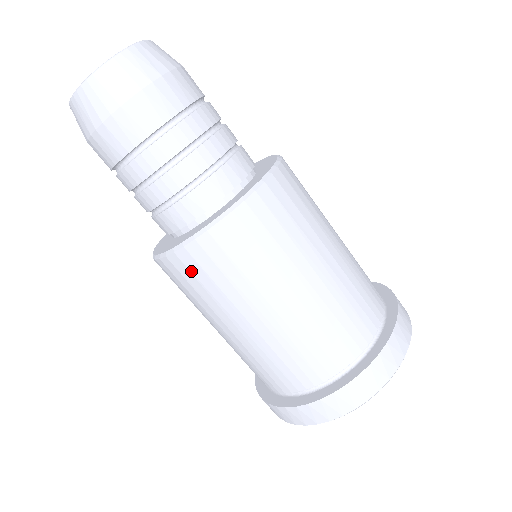
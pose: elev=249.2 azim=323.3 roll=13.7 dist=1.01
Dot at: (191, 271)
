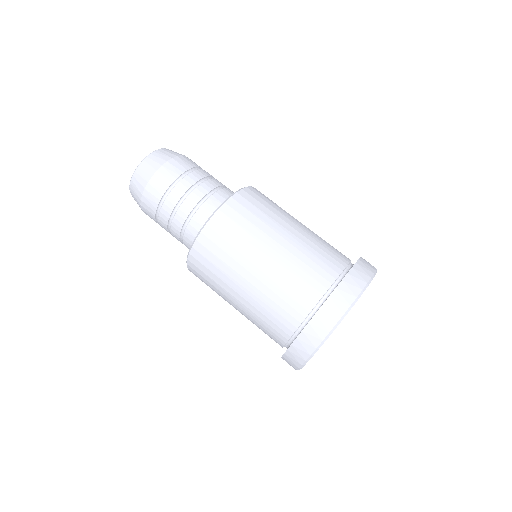
Dot at: (204, 256)
